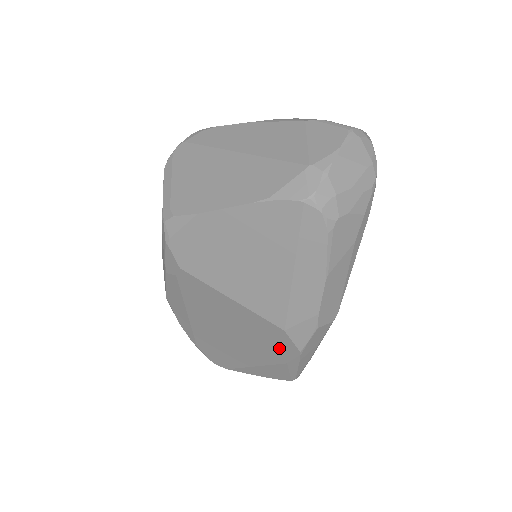
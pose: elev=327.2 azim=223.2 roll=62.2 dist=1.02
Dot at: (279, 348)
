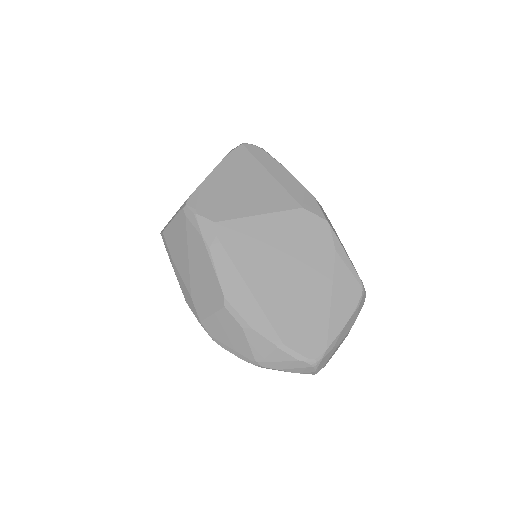
Dot at: (317, 236)
